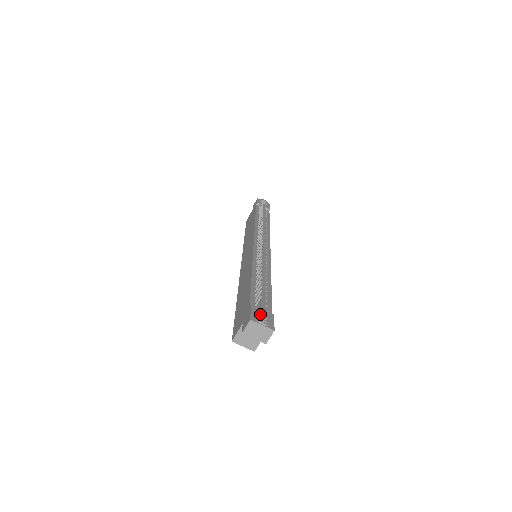
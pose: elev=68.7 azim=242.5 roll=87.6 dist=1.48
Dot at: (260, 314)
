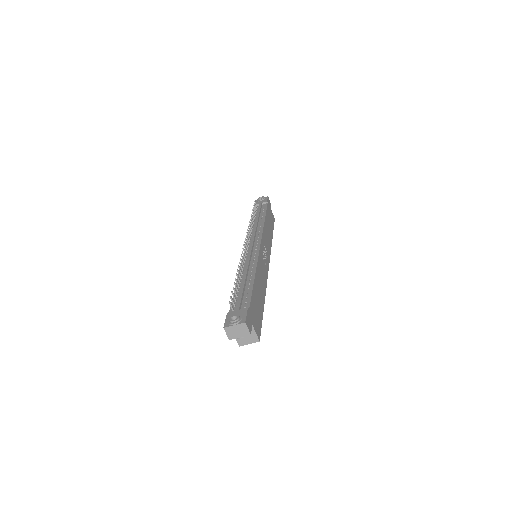
Dot at: (230, 318)
